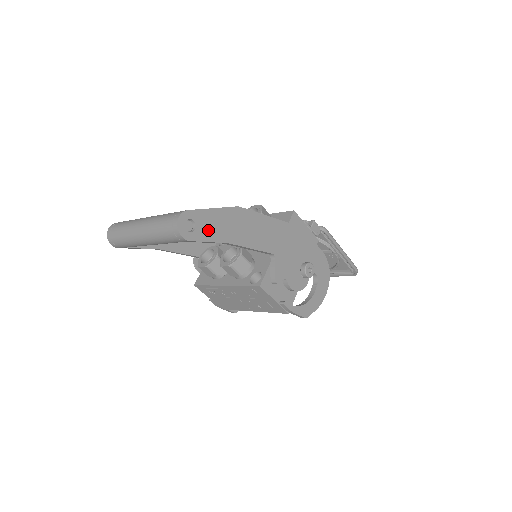
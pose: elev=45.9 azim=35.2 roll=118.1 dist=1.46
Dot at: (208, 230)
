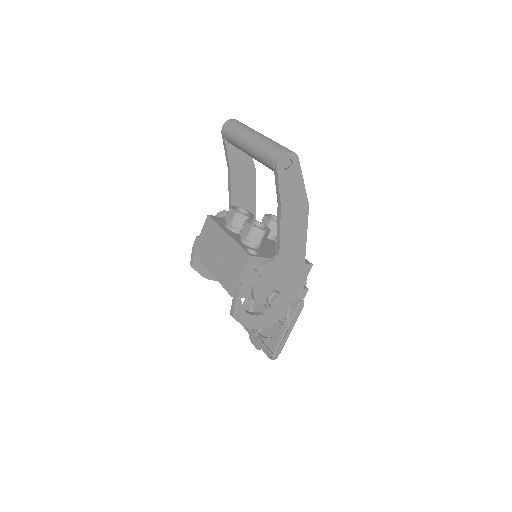
Dot at: (288, 183)
